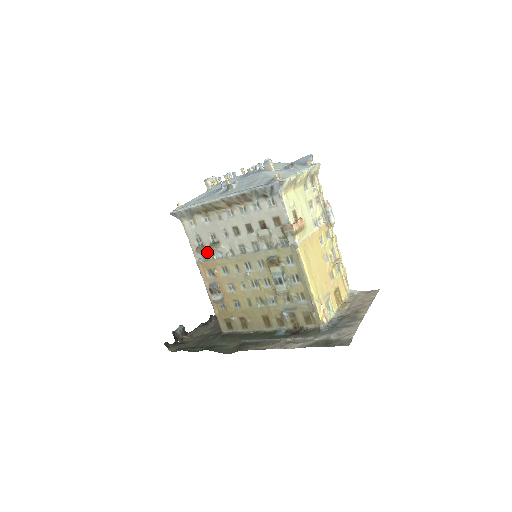
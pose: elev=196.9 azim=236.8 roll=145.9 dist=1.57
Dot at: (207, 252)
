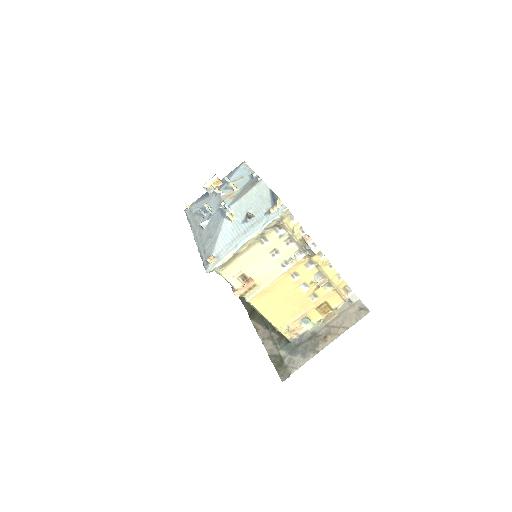
Dot at: occluded
